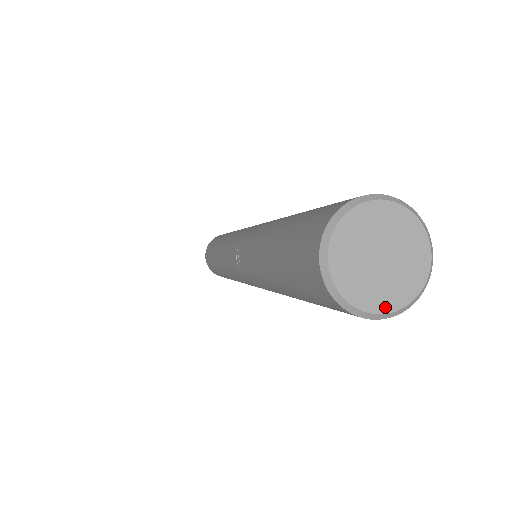
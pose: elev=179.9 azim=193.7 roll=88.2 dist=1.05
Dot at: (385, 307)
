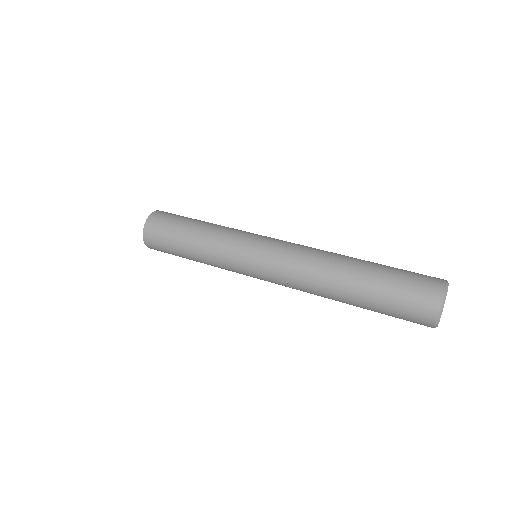
Dot at: occluded
